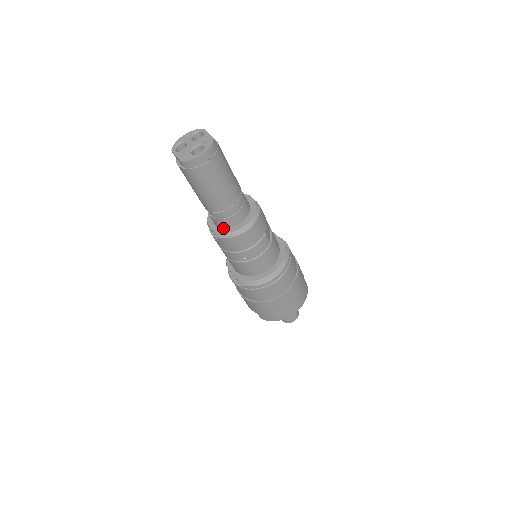
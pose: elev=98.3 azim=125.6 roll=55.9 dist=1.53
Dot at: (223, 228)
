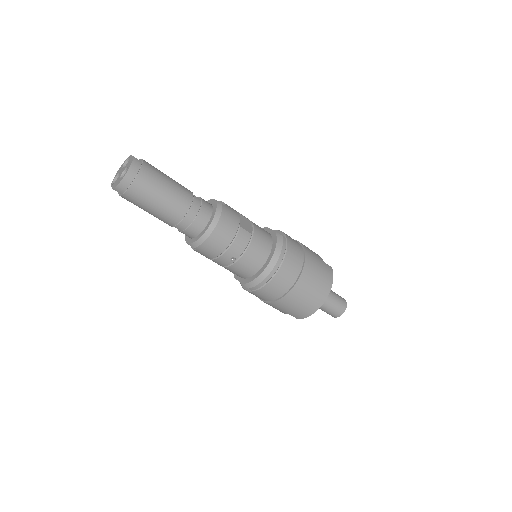
Dot at: (195, 237)
